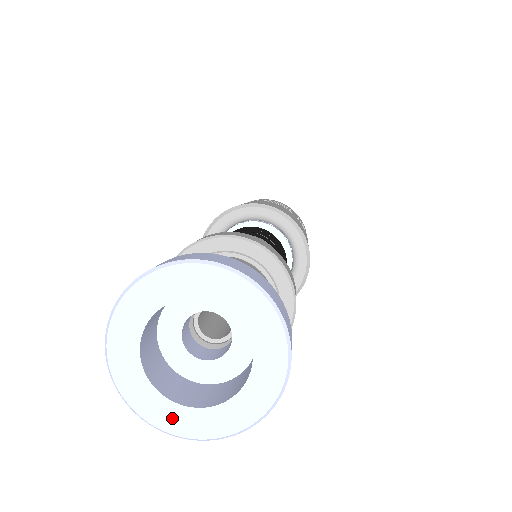
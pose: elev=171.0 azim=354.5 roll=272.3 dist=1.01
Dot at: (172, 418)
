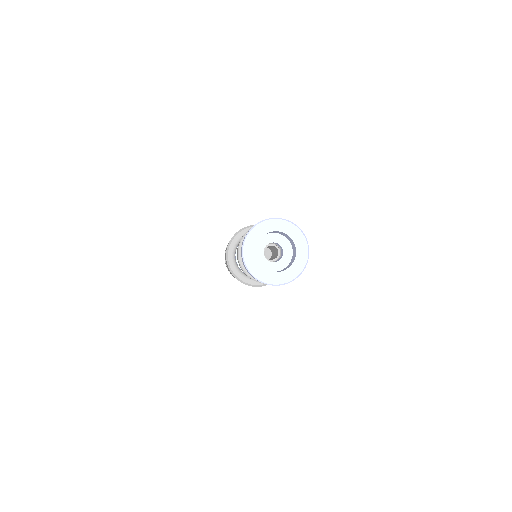
Dot at: (266, 276)
